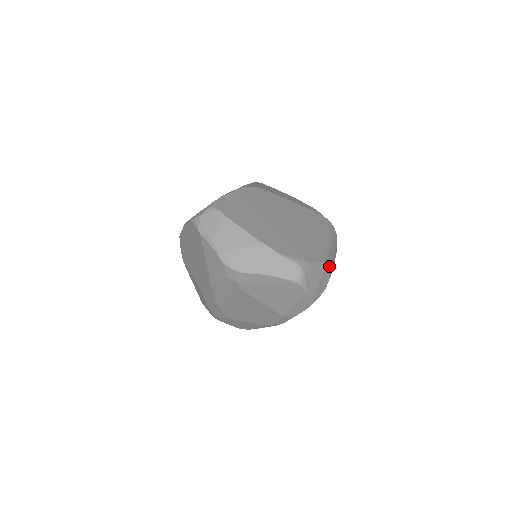
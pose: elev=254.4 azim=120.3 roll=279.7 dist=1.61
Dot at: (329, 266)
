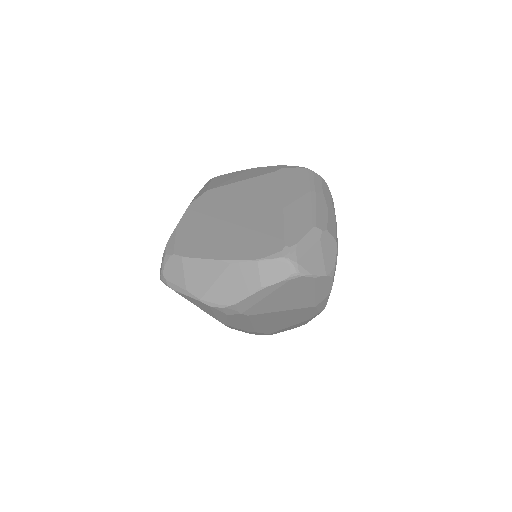
Dot at: (325, 225)
